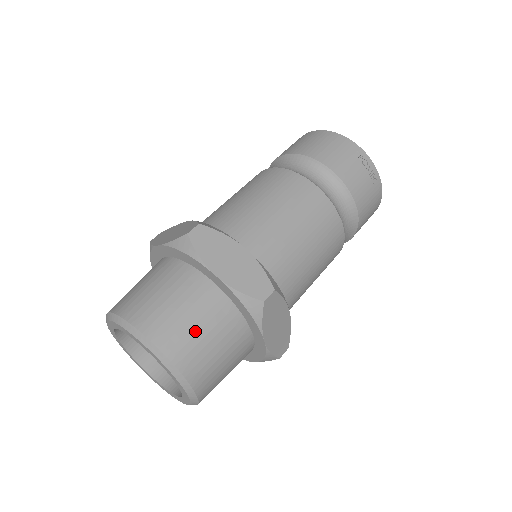
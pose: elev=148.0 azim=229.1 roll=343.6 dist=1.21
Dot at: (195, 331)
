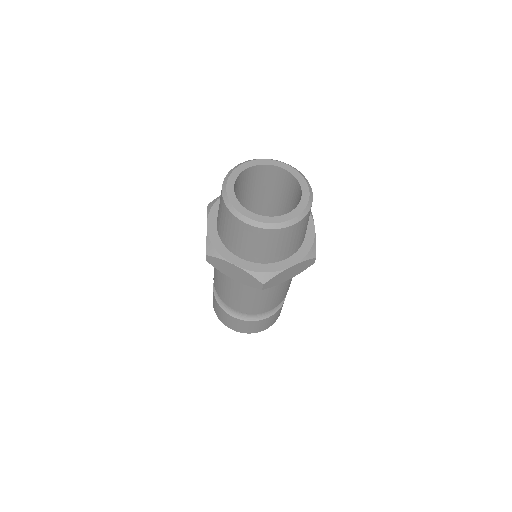
Dot at: occluded
